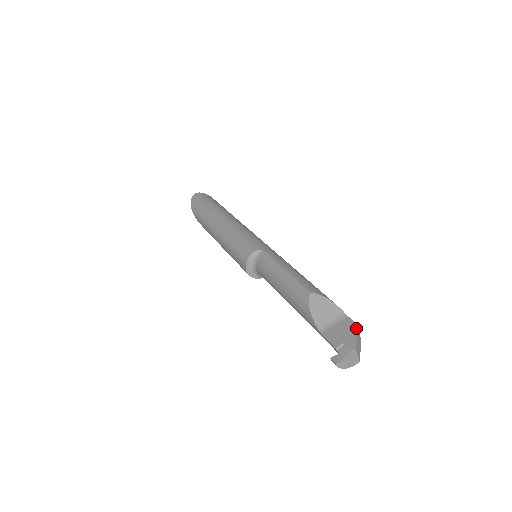
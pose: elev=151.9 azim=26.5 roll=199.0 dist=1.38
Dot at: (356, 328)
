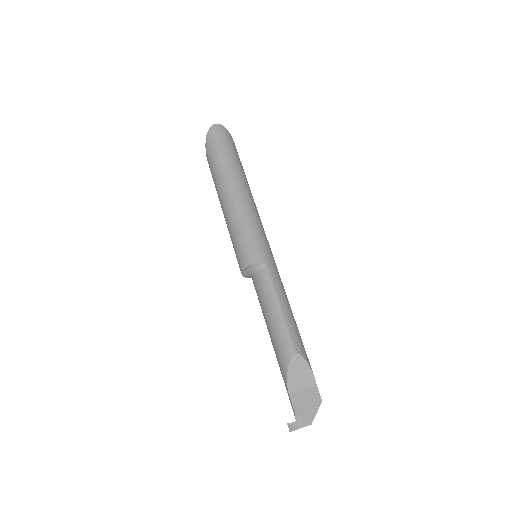
Dot at: (319, 403)
